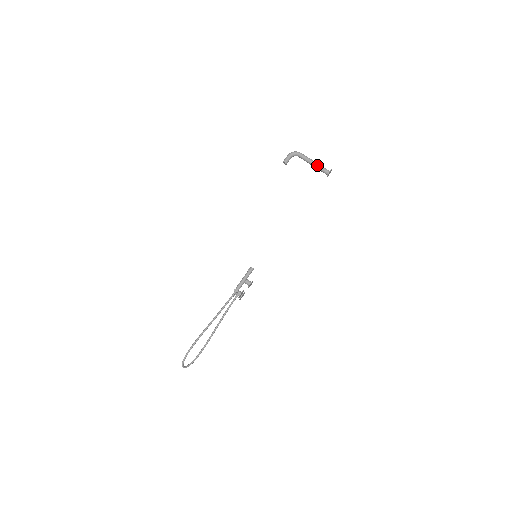
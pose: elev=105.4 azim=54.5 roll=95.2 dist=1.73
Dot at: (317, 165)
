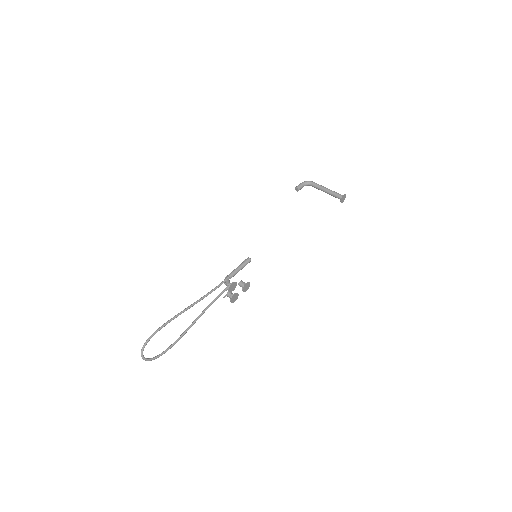
Dot at: (330, 191)
